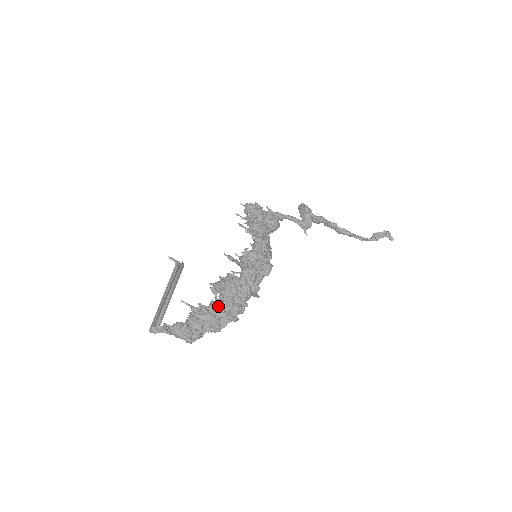
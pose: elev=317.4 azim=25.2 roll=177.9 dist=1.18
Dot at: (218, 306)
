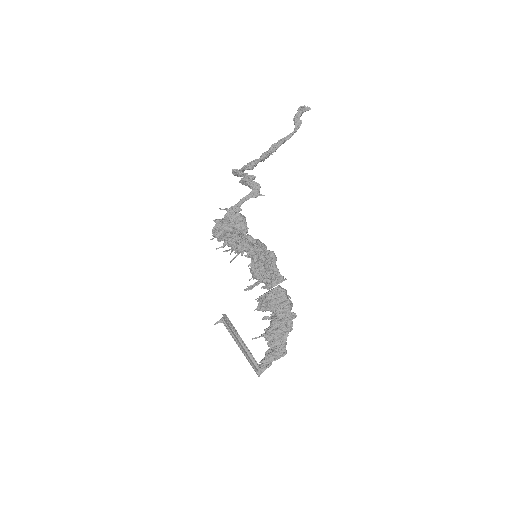
Dot at: (277, 321)
